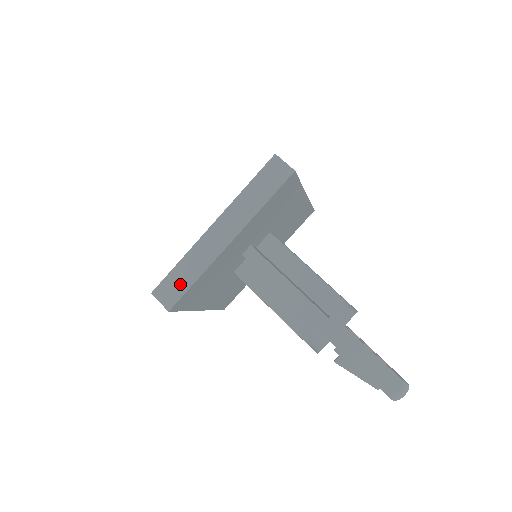
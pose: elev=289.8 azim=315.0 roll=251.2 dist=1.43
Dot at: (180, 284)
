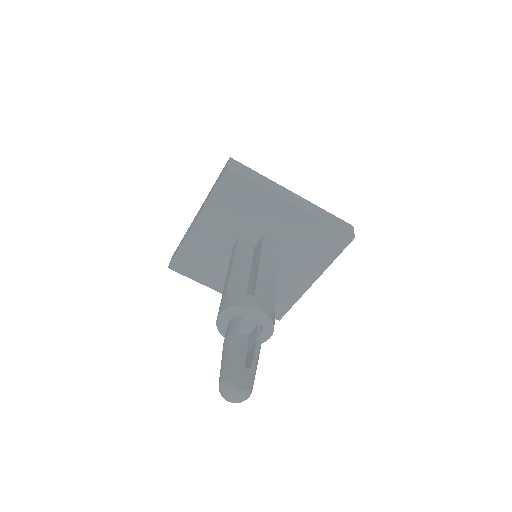
Dot at: occluded
